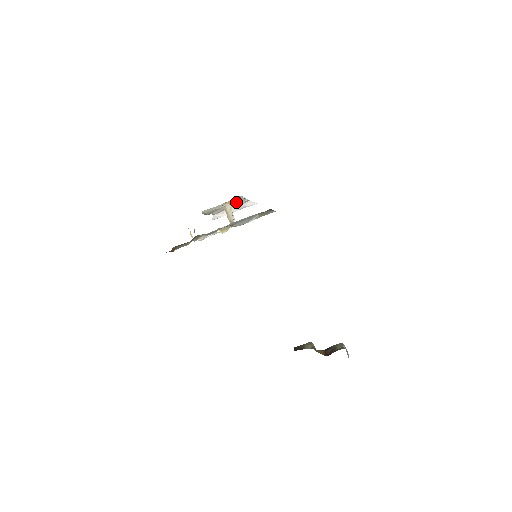
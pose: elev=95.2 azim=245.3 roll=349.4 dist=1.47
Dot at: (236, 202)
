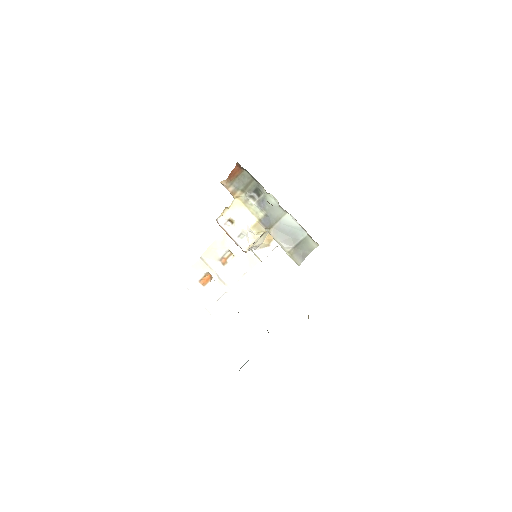
Dot at: (230, 274)
